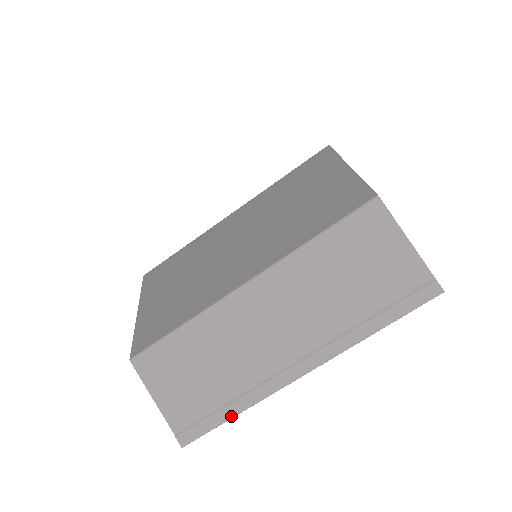
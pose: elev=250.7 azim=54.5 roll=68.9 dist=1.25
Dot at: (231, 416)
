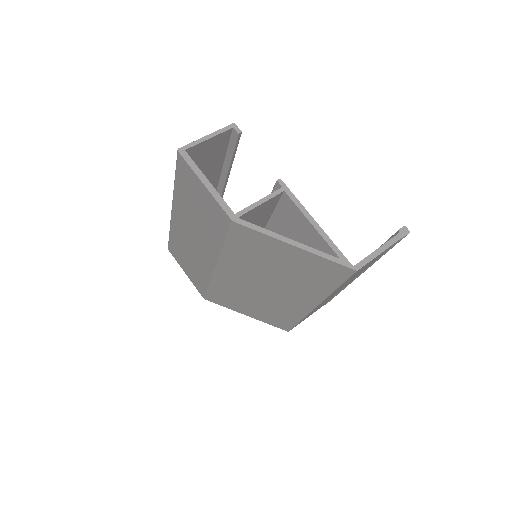
Dot at: occluded
